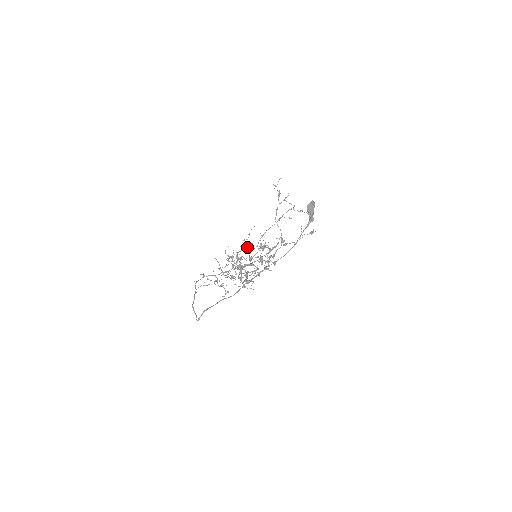
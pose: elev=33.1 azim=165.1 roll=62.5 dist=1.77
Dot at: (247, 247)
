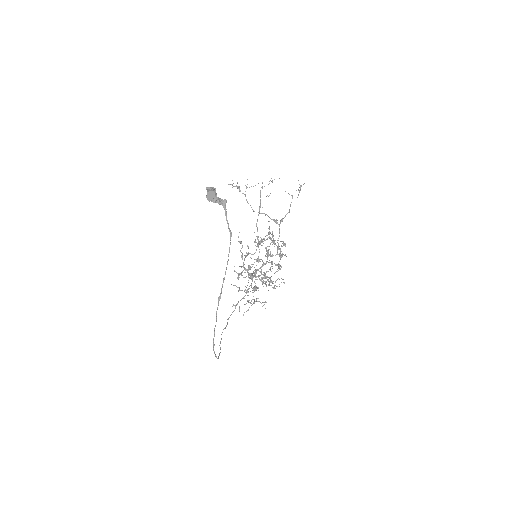
Dot at: occluded
